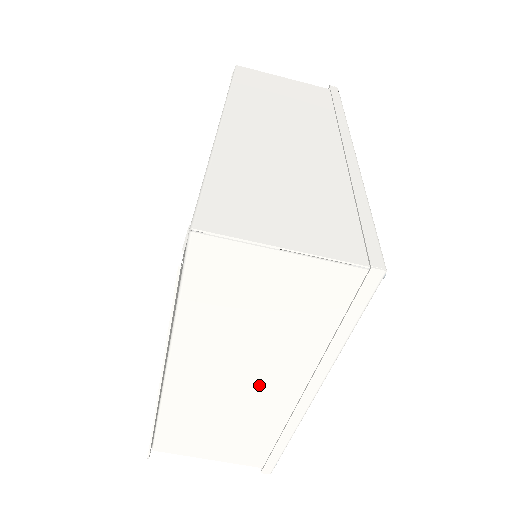
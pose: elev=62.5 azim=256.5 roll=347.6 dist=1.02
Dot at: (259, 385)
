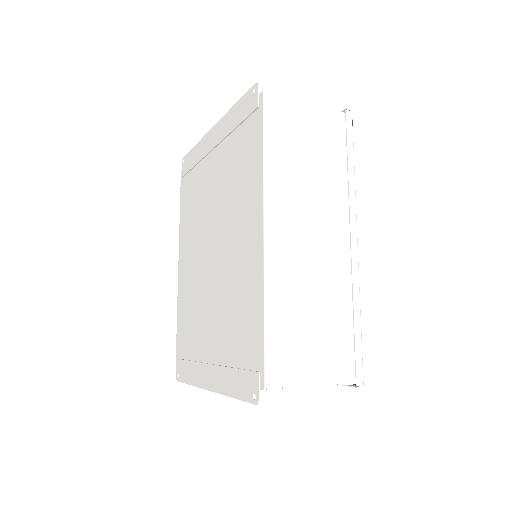
Dot at: occluded
